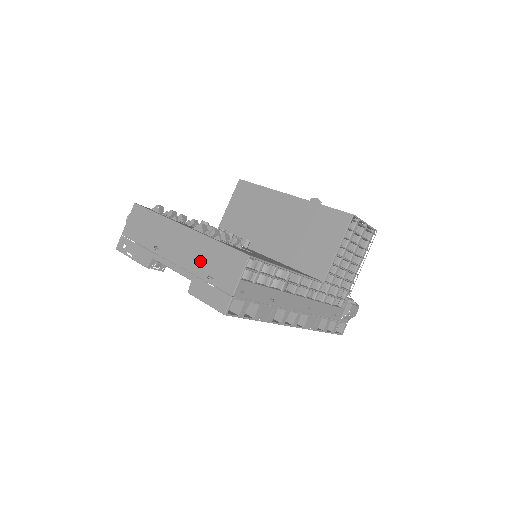
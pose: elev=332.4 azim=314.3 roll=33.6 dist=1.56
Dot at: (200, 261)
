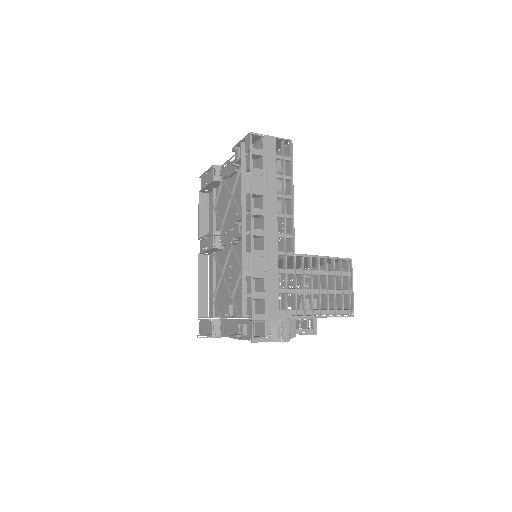
Dot at: occluded
